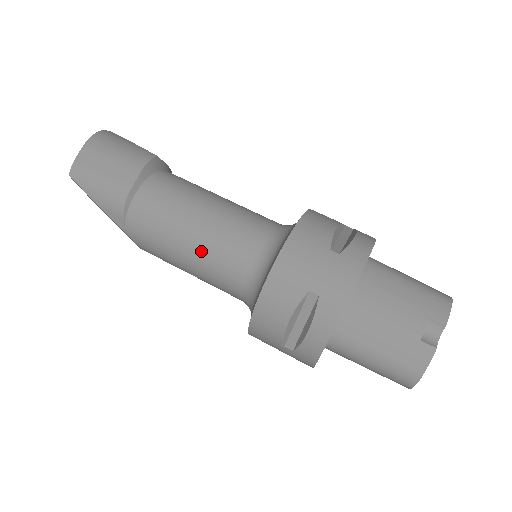
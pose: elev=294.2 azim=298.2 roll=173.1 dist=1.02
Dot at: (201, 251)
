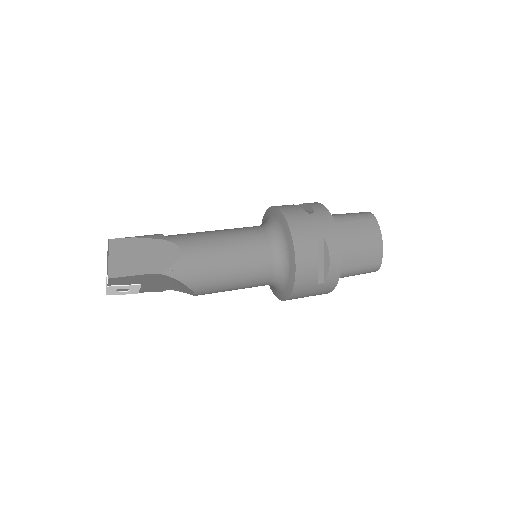
Dot at: (226, 229)
